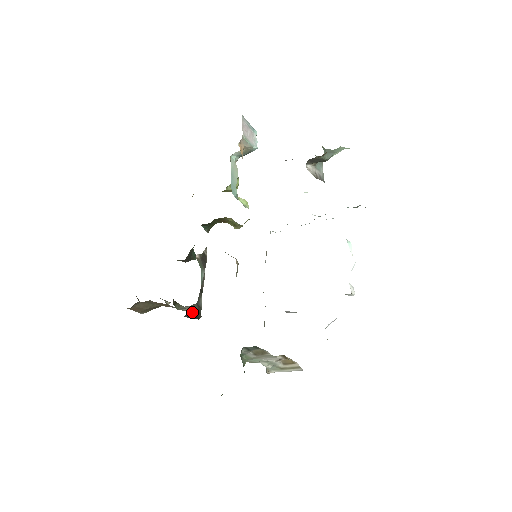
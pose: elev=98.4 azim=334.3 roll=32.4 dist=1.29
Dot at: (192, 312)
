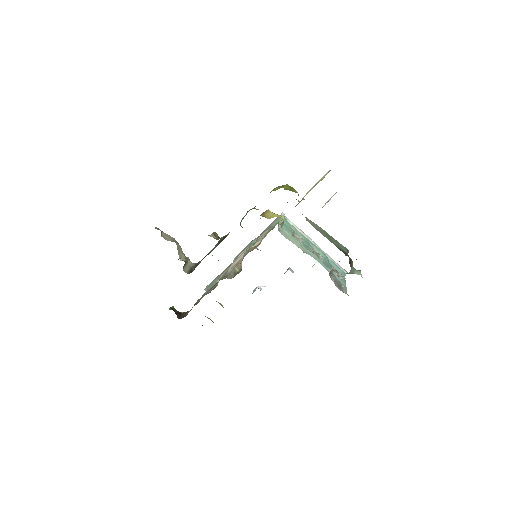
Dot at: (191, 271)
